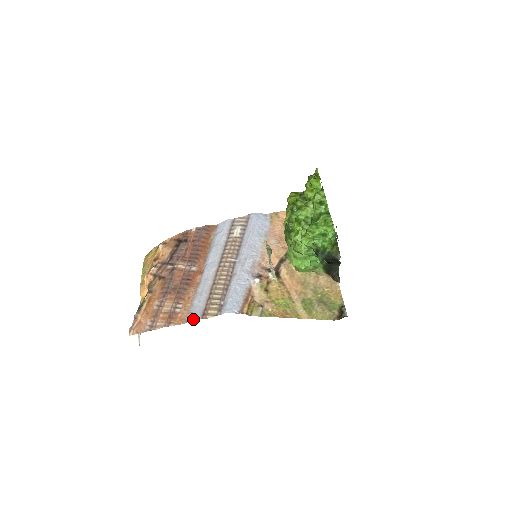
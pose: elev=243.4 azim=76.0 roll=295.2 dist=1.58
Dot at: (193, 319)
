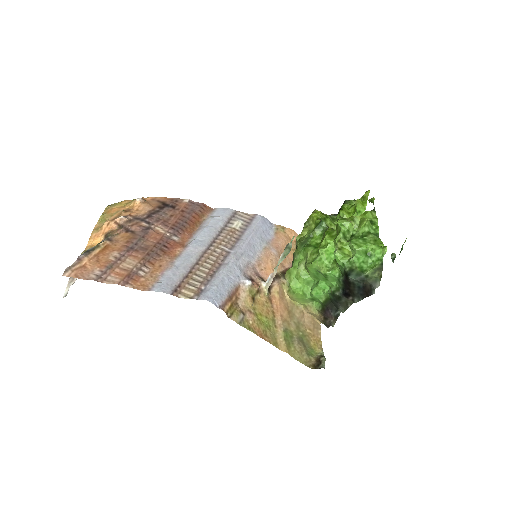
Dot at: (160, 290)
